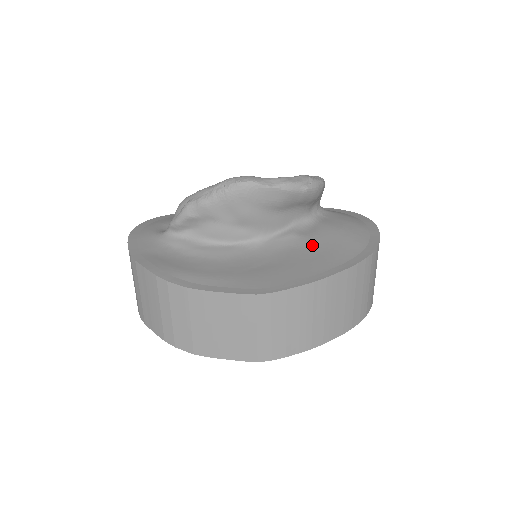
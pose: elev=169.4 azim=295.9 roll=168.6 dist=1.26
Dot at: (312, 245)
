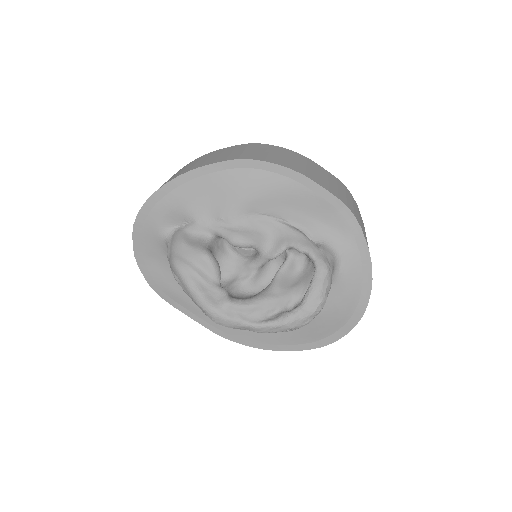
Dot at: occluded
